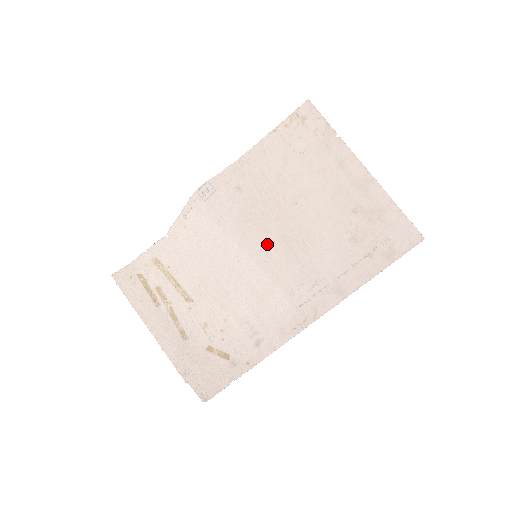
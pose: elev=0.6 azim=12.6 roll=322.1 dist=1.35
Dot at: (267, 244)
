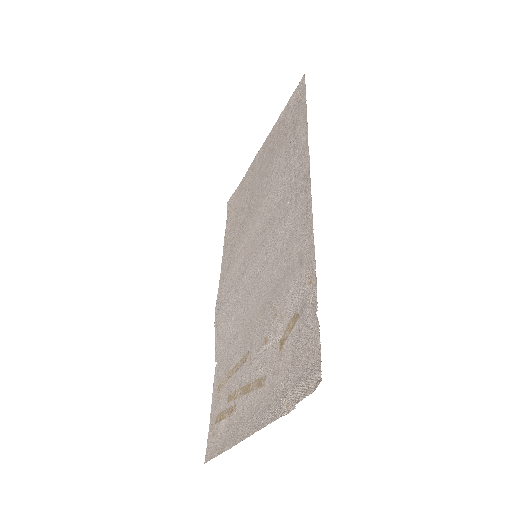
Dot at: (255, 242)
